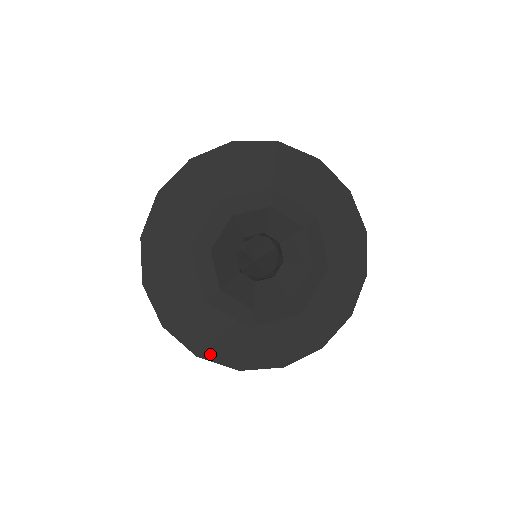
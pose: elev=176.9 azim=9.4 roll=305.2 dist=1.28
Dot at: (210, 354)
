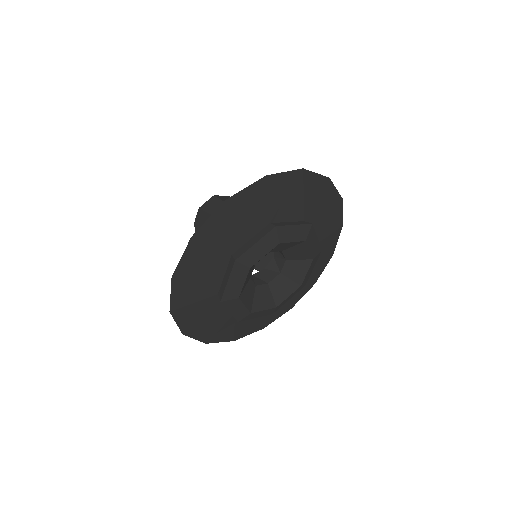
Dot at: (296, 301)
